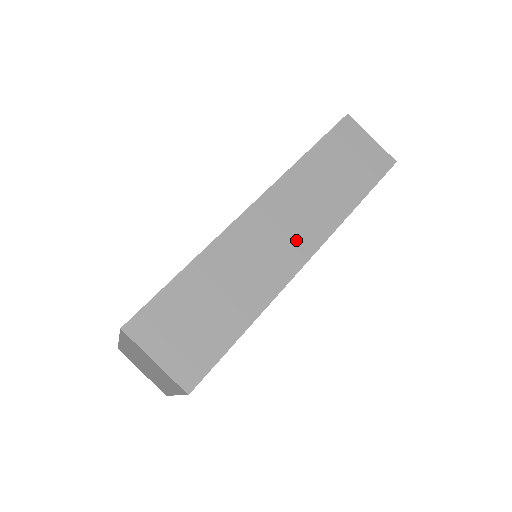
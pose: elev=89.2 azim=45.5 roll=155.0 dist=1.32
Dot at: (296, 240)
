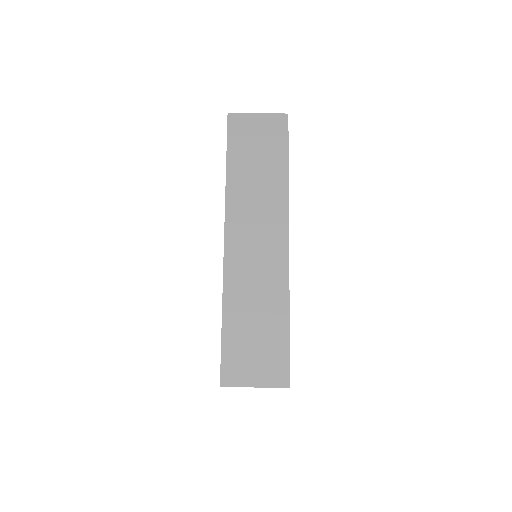
Dot at: (270, 237)
